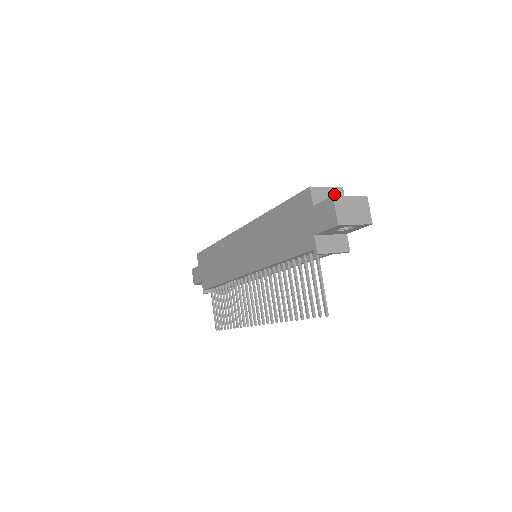
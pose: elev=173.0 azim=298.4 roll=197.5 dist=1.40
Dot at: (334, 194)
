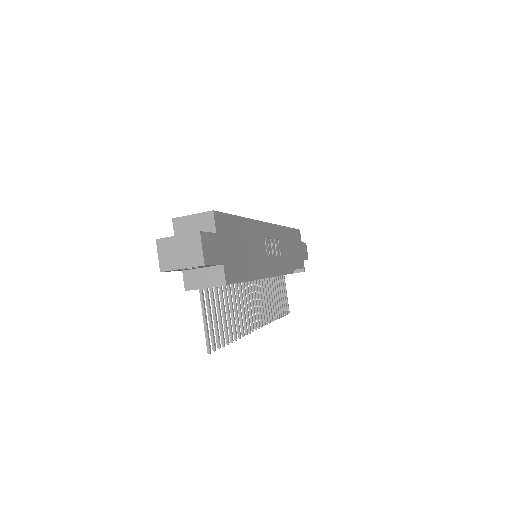
Dot at: (201, 221)
